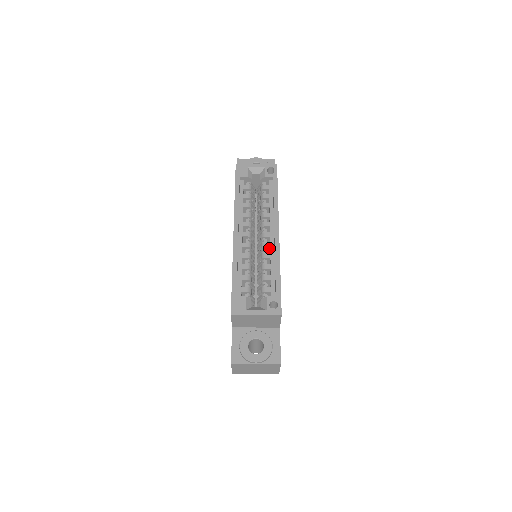
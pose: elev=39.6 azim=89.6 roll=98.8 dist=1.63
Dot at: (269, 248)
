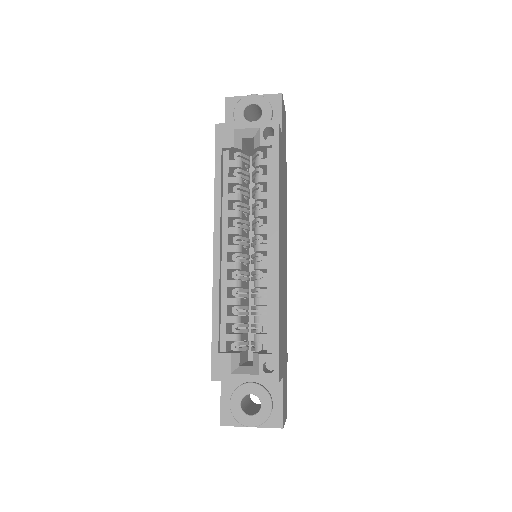
Dot at: (266, 269)
